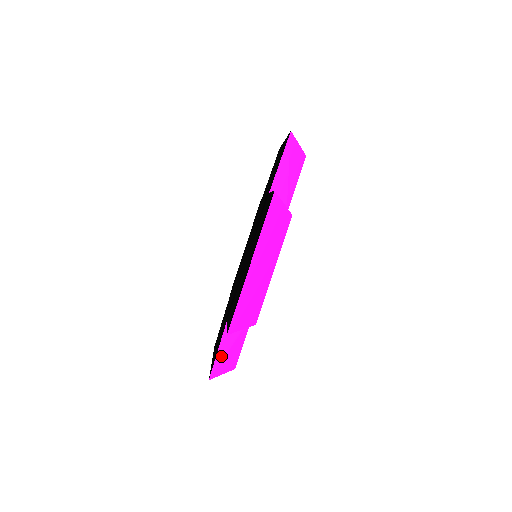
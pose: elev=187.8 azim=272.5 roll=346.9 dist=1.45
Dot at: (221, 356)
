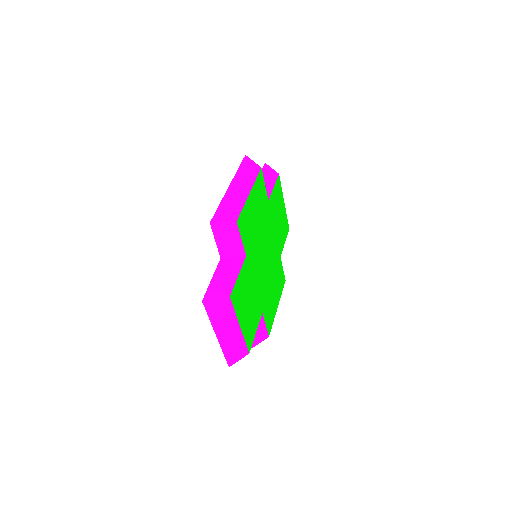
Dot at: (215, 283)
